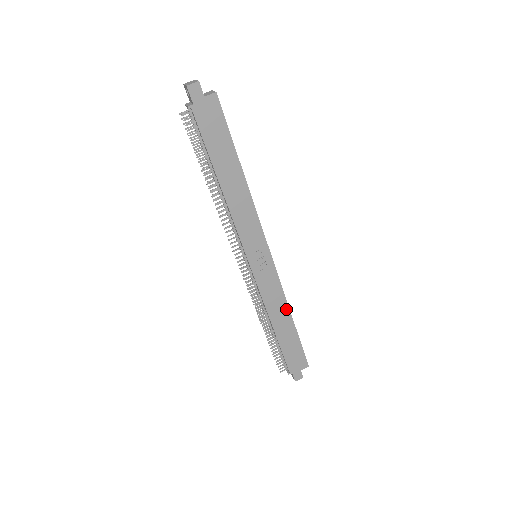
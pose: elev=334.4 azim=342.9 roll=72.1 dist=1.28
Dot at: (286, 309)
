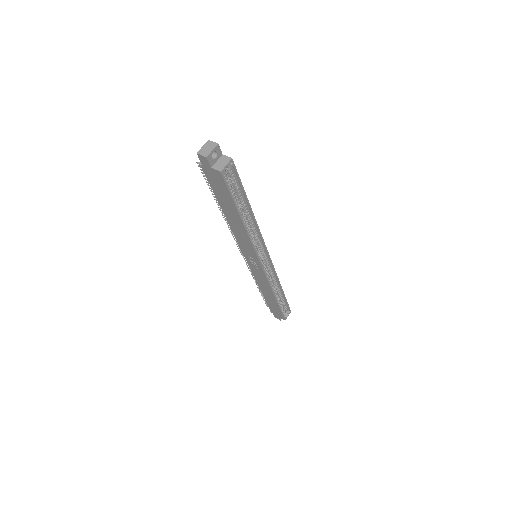
Dot at: (271, 292)
